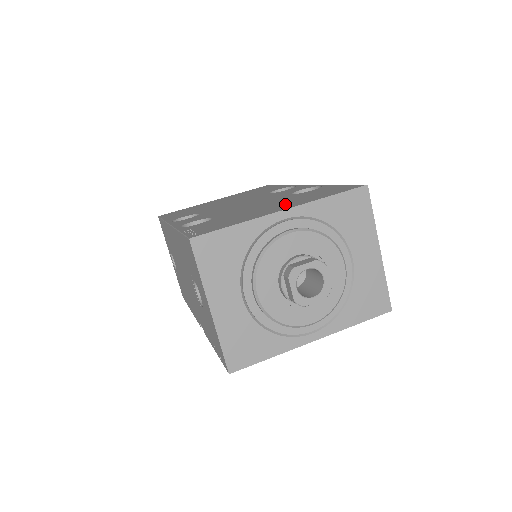
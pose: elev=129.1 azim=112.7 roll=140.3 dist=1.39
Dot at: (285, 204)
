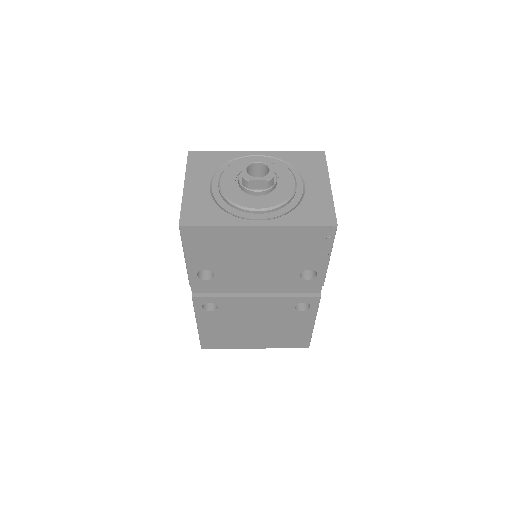
Dot at: occluded
